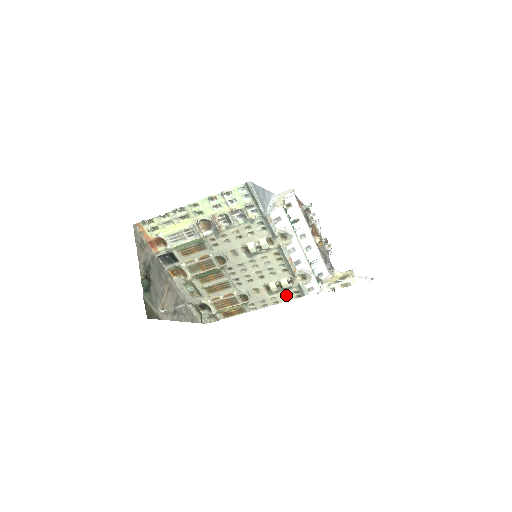
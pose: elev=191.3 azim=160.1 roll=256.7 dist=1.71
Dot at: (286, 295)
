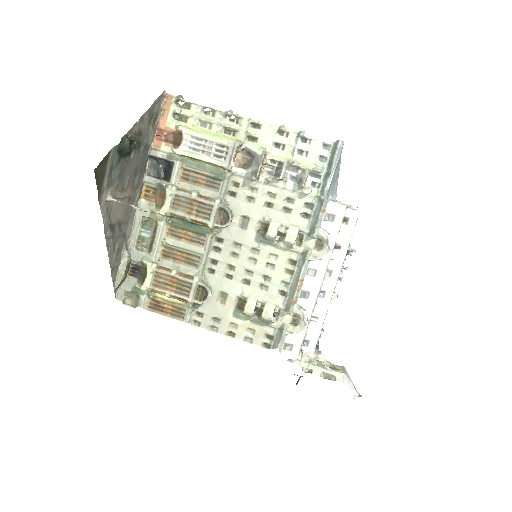
Dot at: (253, 332)
